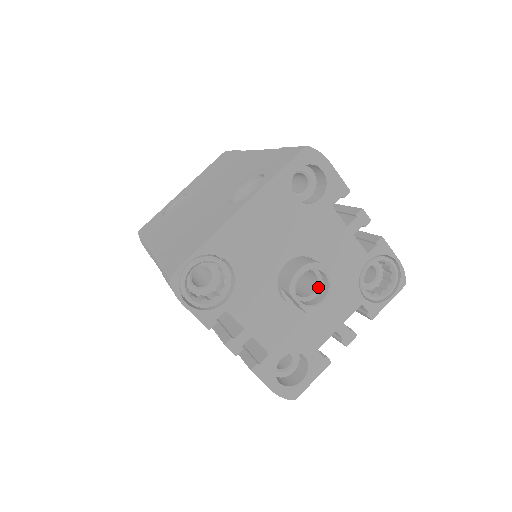
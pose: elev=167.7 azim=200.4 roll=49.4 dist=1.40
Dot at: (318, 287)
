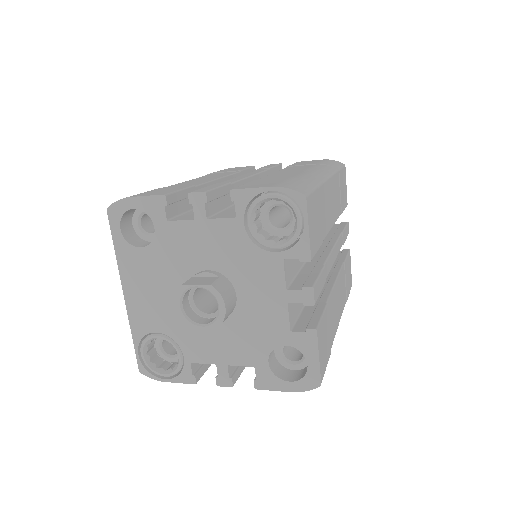
Dot at: occluded
